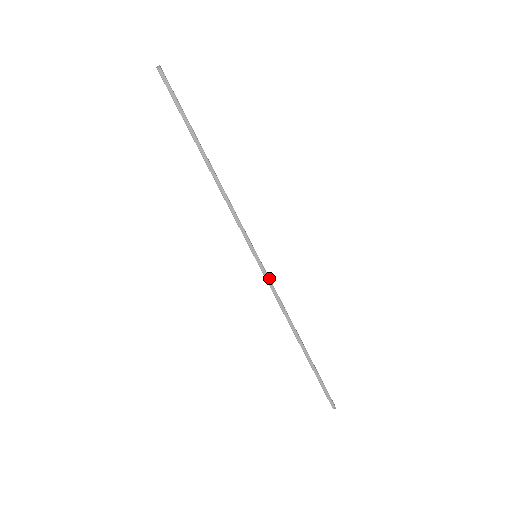
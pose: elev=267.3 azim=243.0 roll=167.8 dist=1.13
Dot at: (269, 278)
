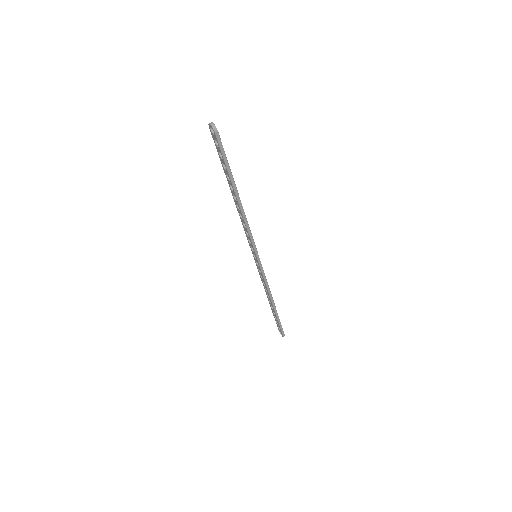
Dot at: (263, 270)
